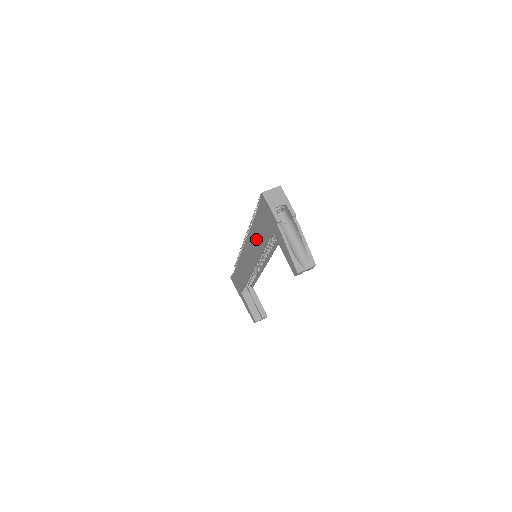
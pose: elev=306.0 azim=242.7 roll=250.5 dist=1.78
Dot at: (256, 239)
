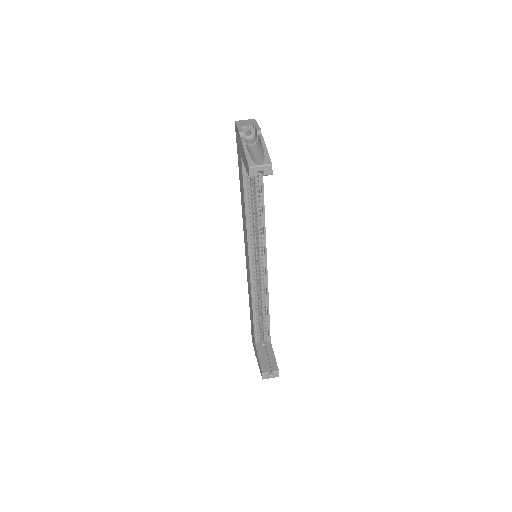
Dot at: (243, 204)
